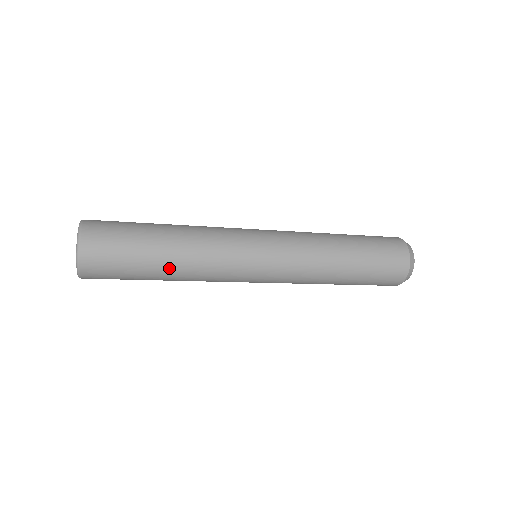
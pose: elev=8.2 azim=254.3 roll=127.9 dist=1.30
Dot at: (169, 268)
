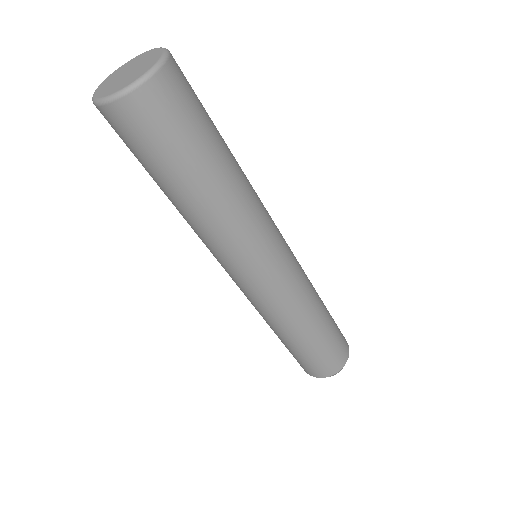
Dot at: (222, 181)
